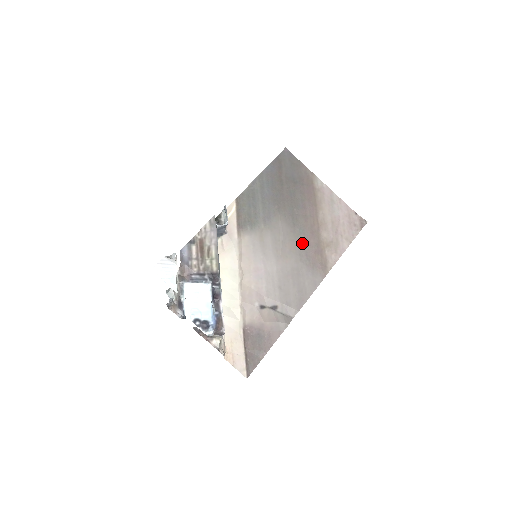
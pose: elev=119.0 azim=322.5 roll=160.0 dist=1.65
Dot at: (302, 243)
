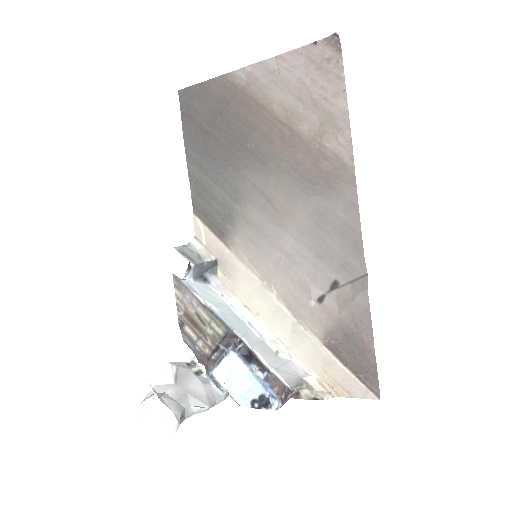
Dot at: (291, 173)
